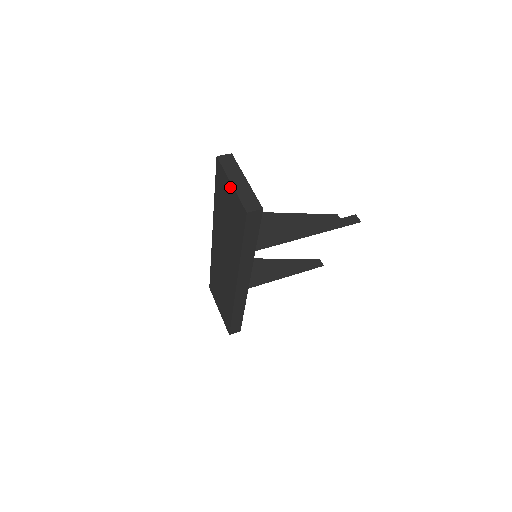
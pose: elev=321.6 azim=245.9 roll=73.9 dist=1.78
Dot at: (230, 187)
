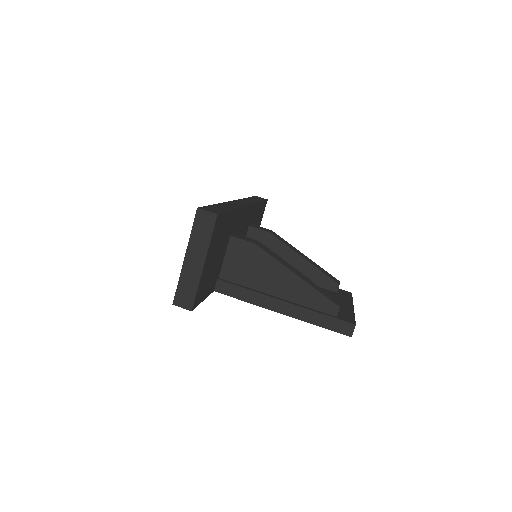
Dot at: occluded
